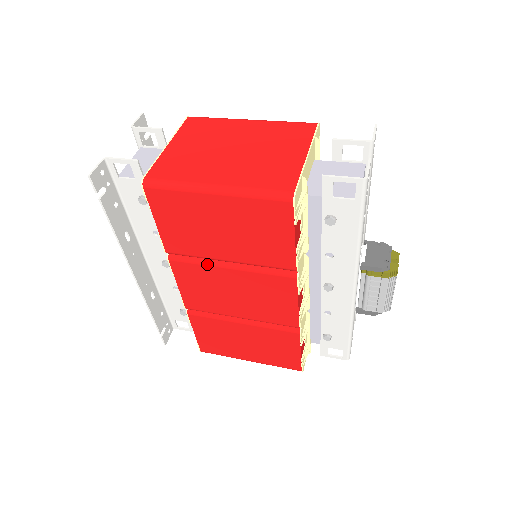
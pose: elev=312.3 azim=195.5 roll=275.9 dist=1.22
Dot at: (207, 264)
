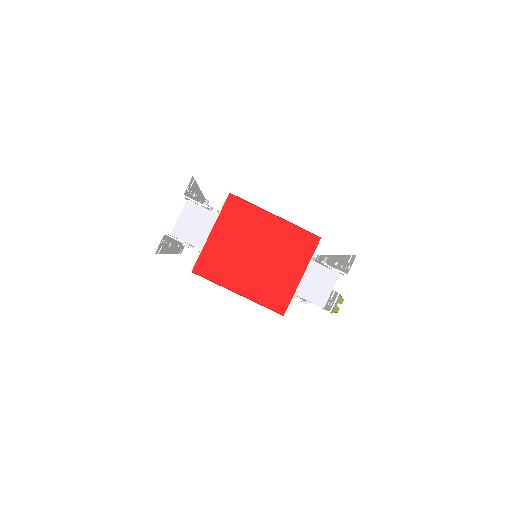
Dot at: occluded
